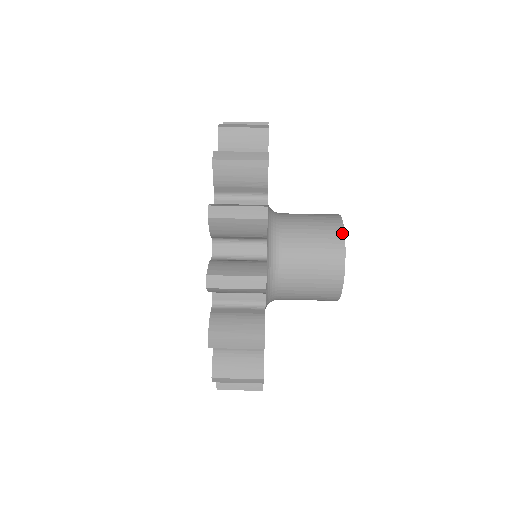
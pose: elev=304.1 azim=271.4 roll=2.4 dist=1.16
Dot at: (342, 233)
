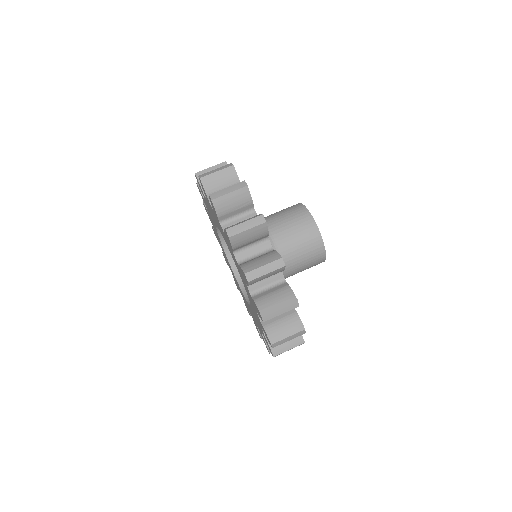
Dot at: (323, 249)
